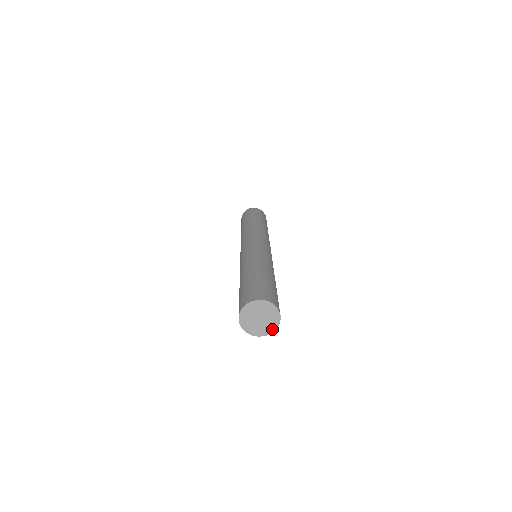
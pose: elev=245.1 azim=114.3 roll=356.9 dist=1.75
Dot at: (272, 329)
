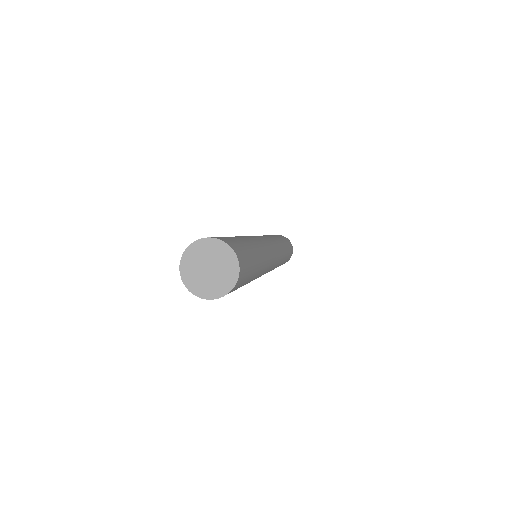
Dot at: (234, 275)
